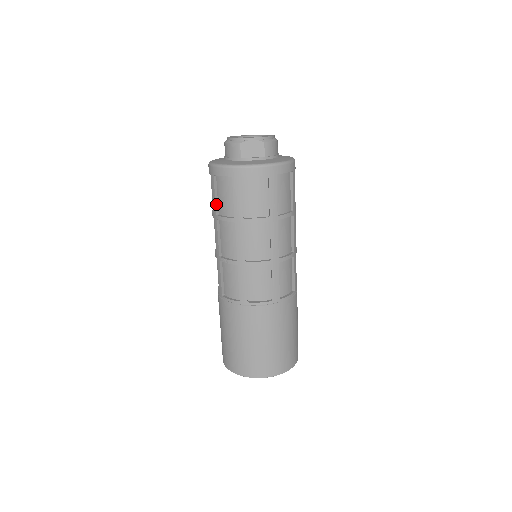
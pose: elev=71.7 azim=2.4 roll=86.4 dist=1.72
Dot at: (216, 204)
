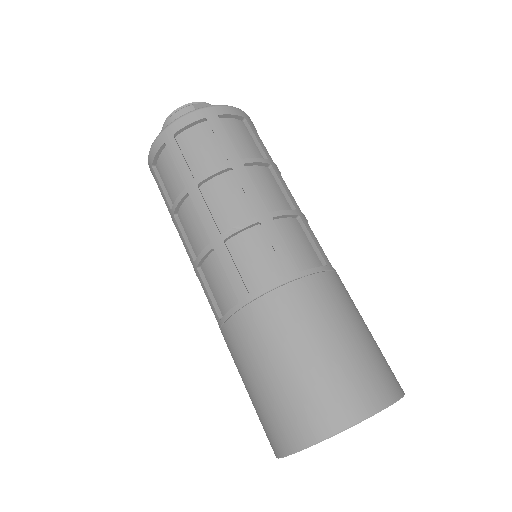
Dot at: (188, 168)
